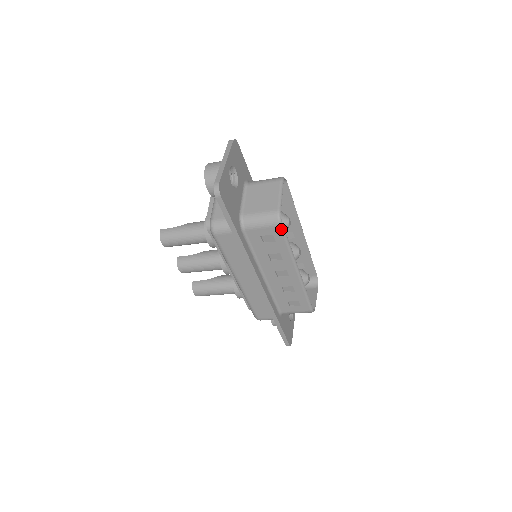
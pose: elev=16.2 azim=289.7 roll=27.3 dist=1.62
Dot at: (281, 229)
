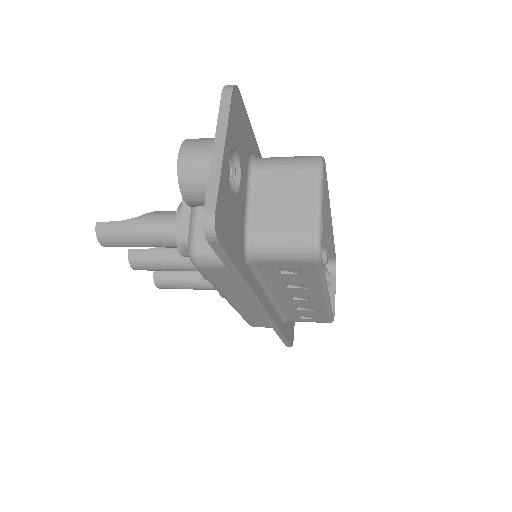
Dot at: (318, 264)
